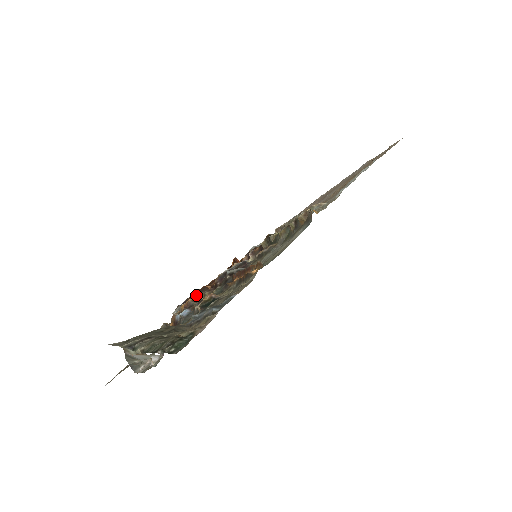
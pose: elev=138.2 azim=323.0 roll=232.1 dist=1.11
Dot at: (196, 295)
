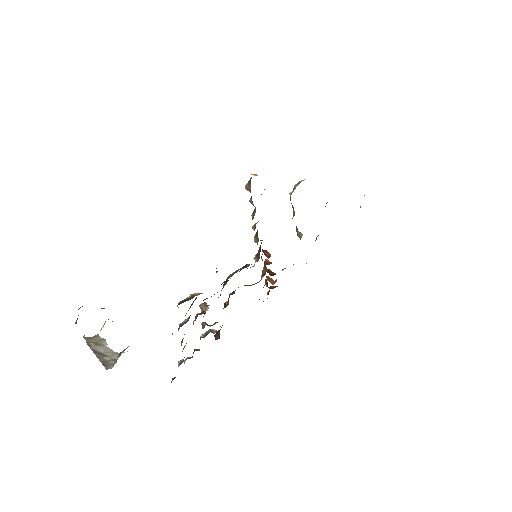
Dot at: (200, 306)
